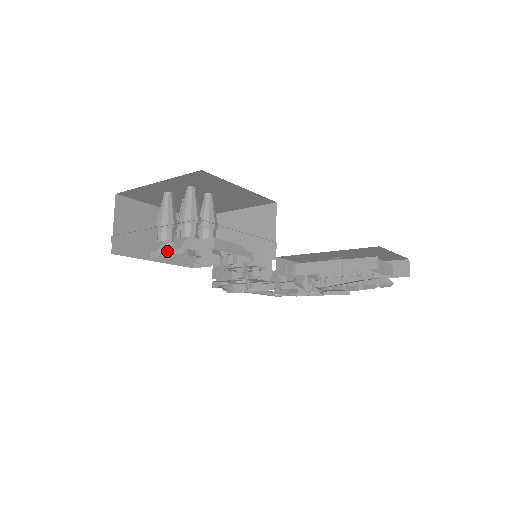
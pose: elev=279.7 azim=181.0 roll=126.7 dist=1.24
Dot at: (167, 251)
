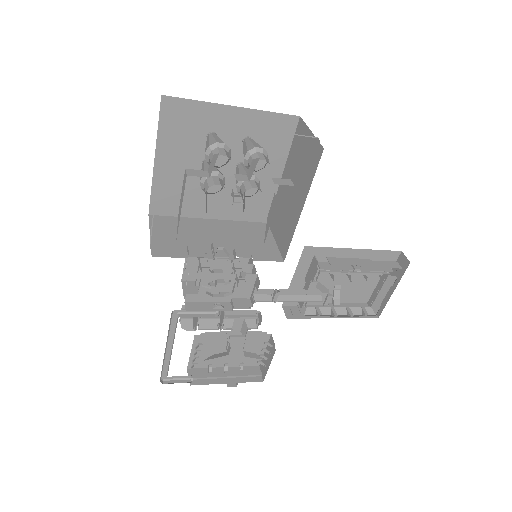
Dot at: occluded
